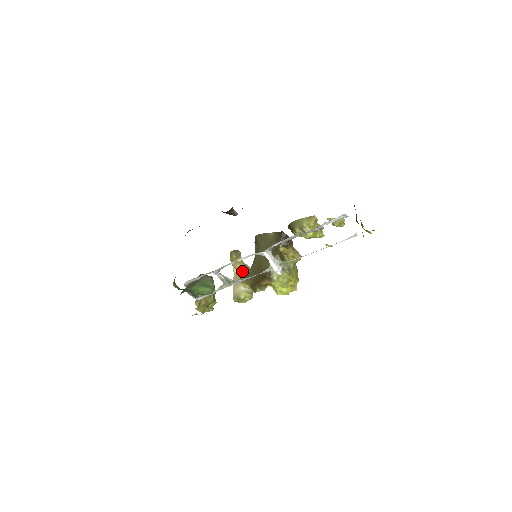
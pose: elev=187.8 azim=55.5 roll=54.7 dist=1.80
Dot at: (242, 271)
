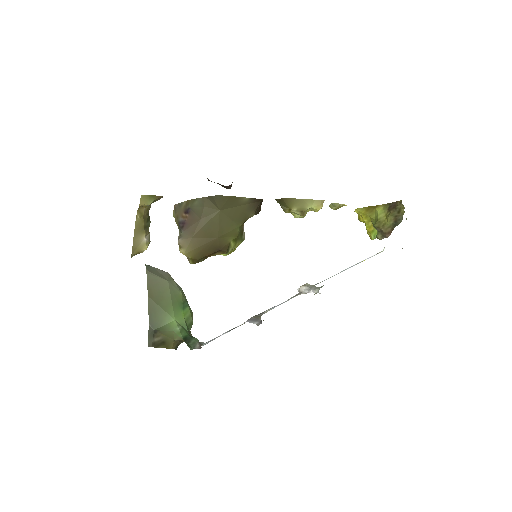
Dot at: (146, 214)
